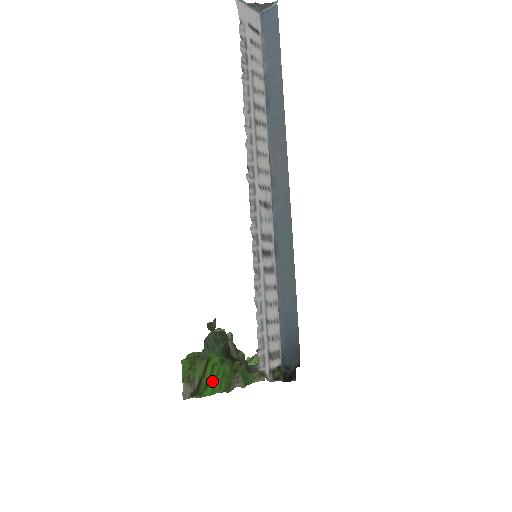
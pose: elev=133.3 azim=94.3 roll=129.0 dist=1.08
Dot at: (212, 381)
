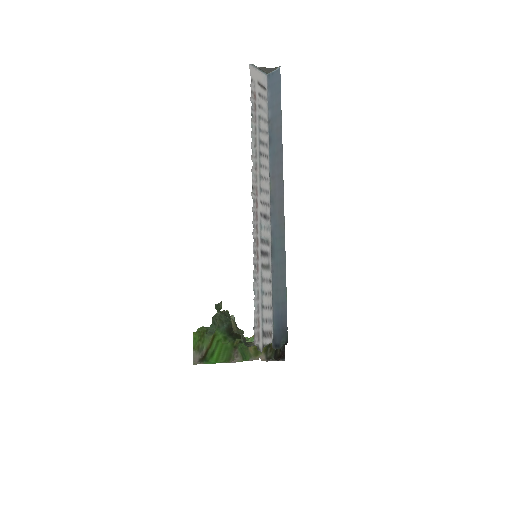
Dot at: (216, 352)
